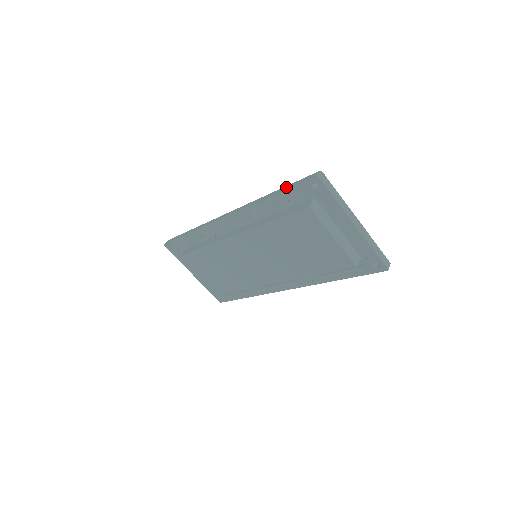
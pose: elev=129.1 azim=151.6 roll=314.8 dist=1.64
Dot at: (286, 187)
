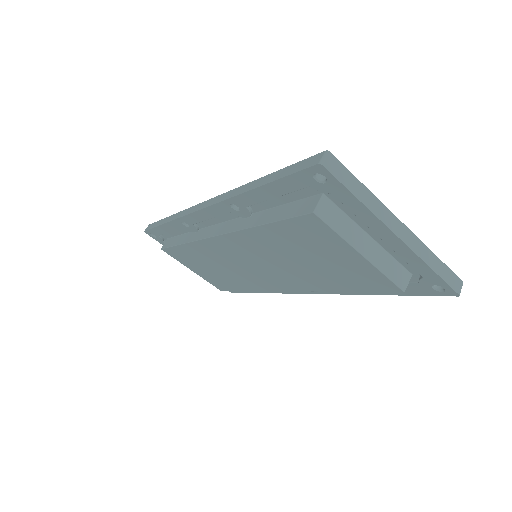
Dot at: (274, 175)
